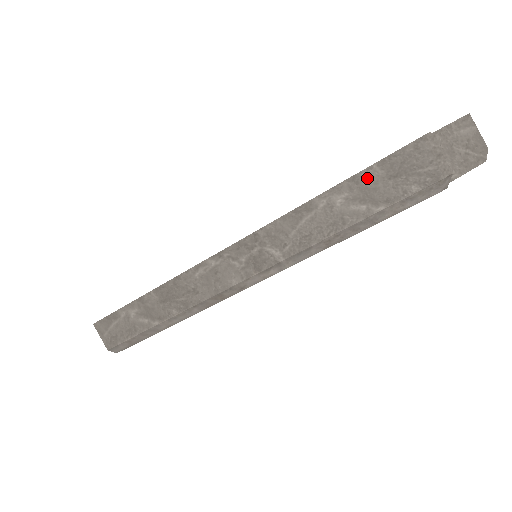
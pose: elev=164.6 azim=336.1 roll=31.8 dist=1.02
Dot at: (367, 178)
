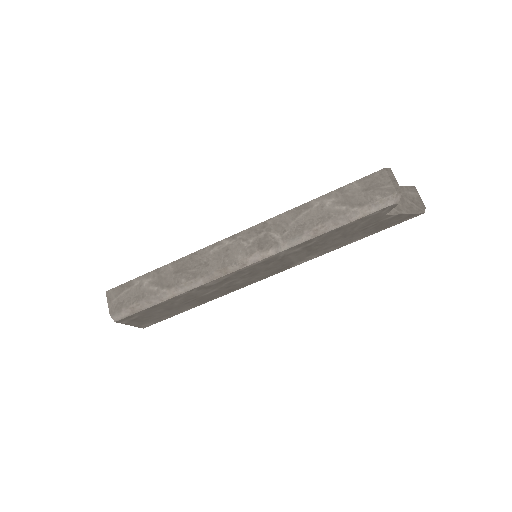
Dot at: (348, 190)
